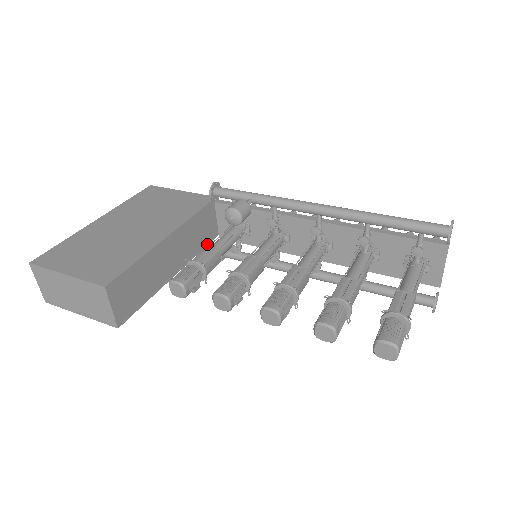
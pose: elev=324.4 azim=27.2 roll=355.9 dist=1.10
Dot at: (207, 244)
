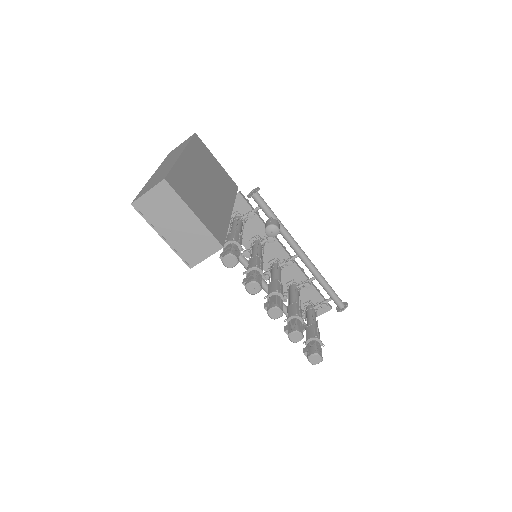
Dot at: occluded
